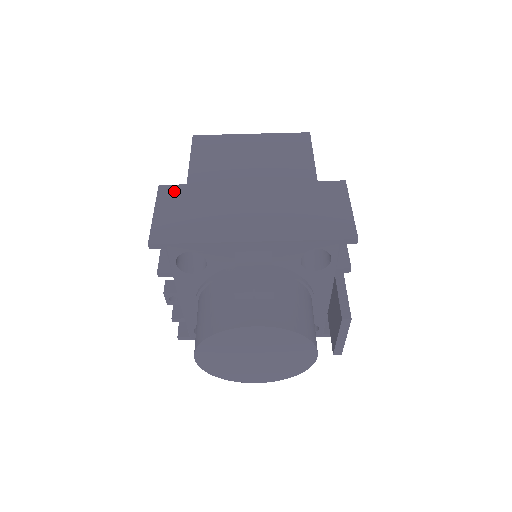
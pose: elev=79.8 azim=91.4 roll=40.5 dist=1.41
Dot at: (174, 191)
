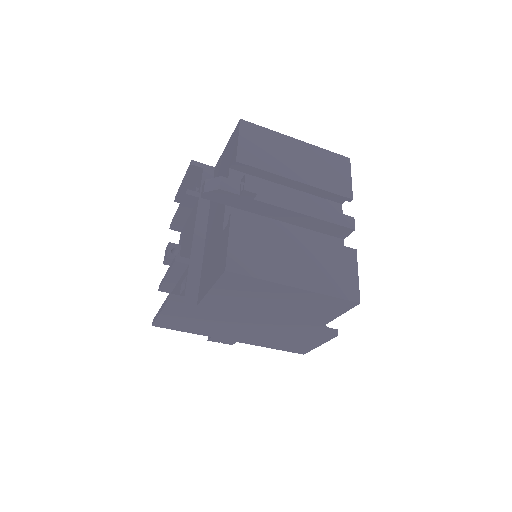
Dot at: (183, 307)
